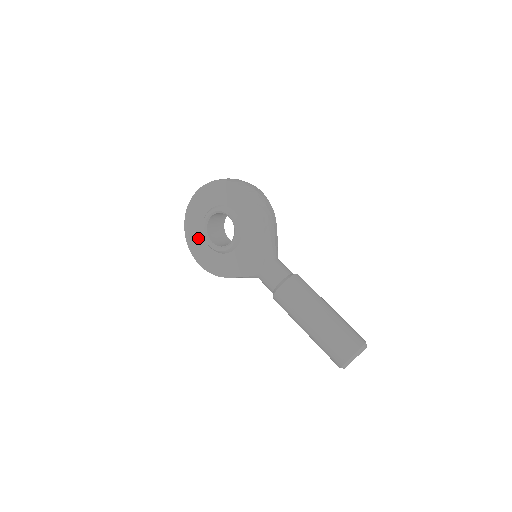
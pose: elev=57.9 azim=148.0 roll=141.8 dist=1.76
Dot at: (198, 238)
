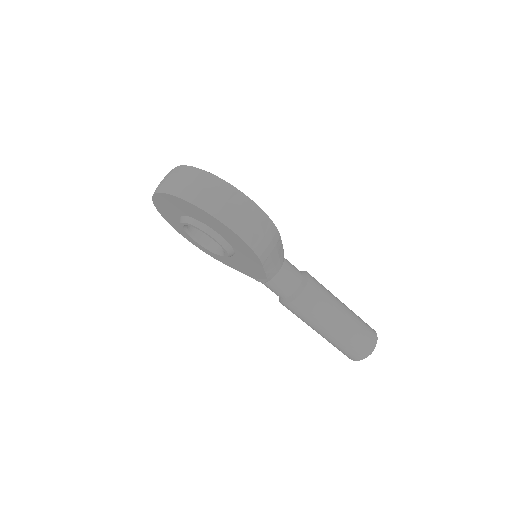
Dot at: (178, 225)
